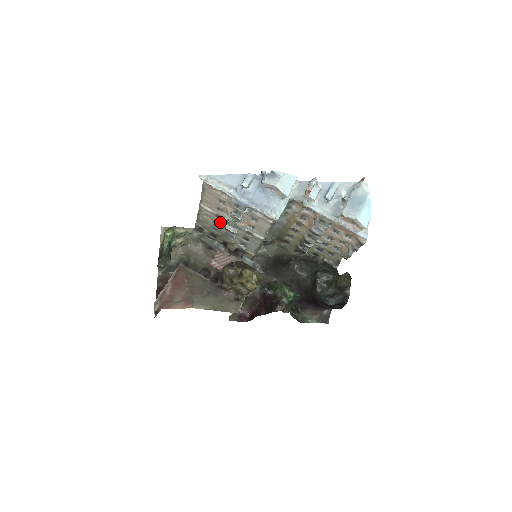
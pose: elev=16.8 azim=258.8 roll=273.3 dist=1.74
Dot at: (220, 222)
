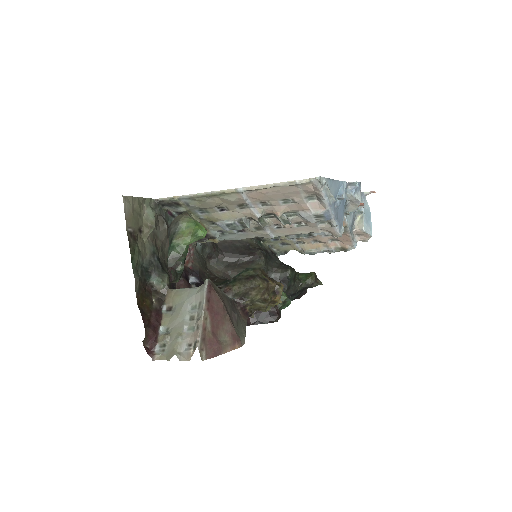
Dot at: (234, 211)
